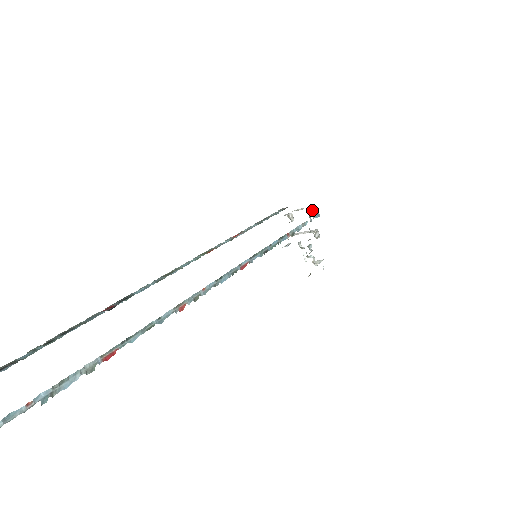
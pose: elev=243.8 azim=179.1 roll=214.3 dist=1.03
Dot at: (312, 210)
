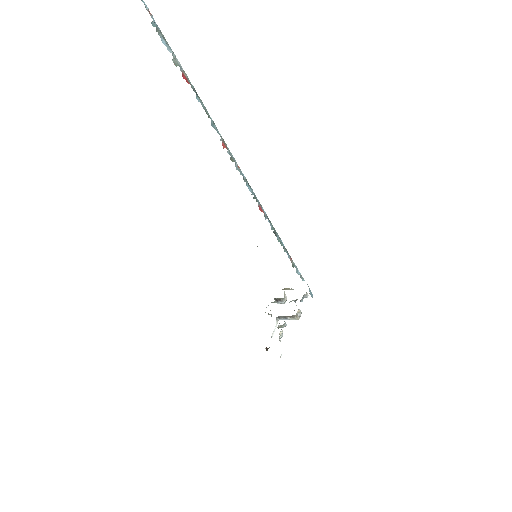
Dot at: occluded
